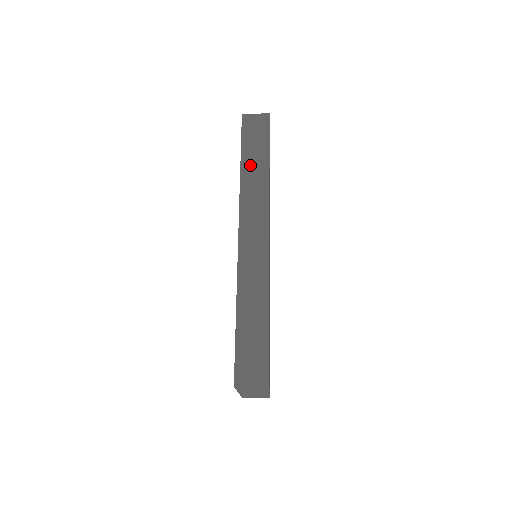
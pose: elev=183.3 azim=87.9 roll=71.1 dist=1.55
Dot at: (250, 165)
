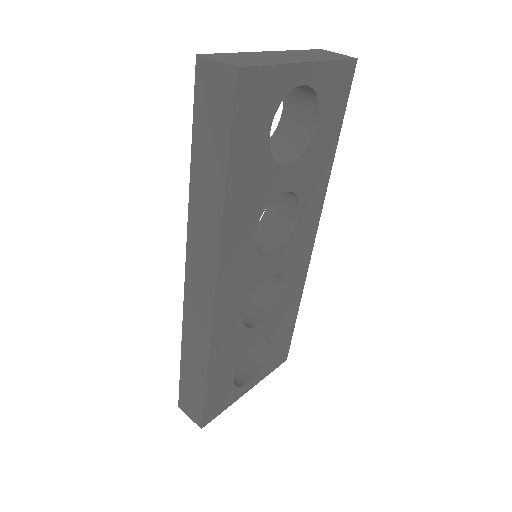
Dot at: (201, 178)
